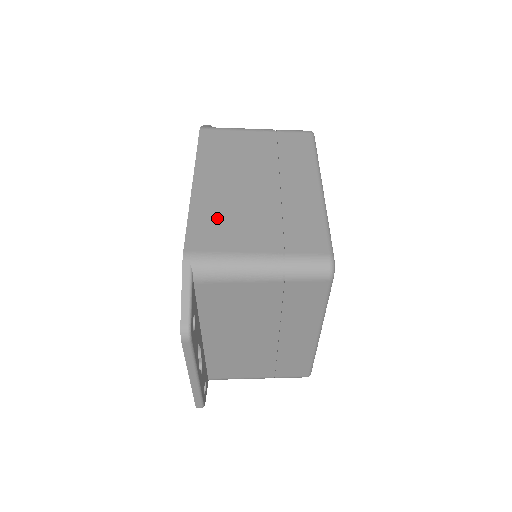
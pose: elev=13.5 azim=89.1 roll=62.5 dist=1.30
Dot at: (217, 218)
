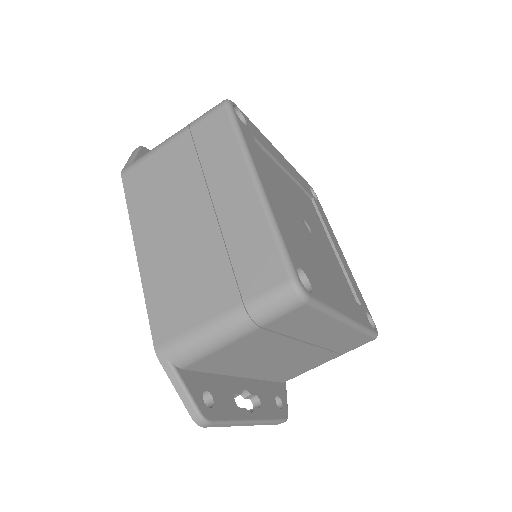
Dot at: (170, 289)
